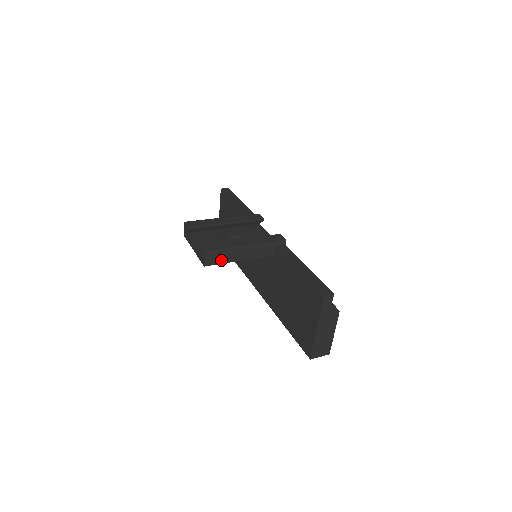
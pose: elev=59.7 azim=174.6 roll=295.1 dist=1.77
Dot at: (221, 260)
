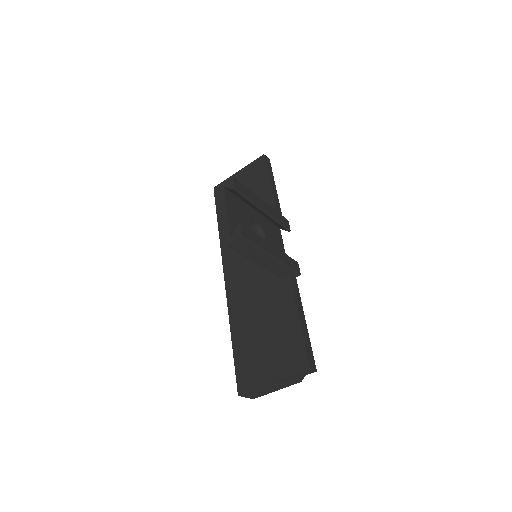
Dot at: (244, 251)
